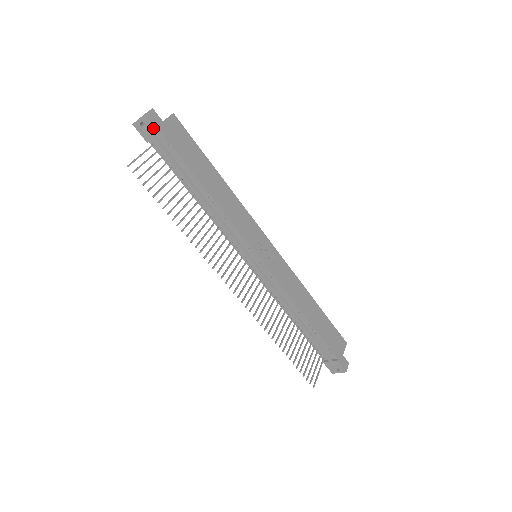
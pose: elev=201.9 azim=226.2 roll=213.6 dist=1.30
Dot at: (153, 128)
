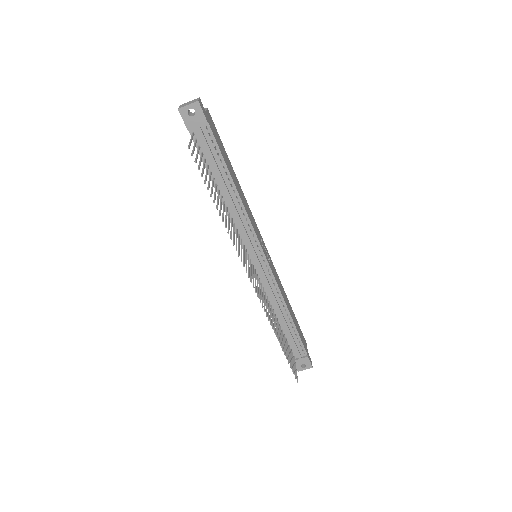
Dot at: (202, 116)
